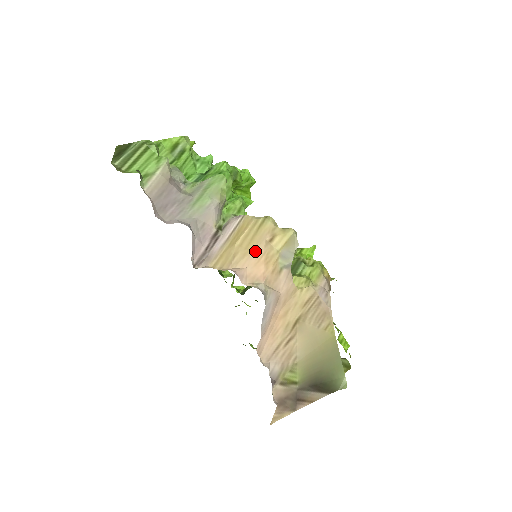
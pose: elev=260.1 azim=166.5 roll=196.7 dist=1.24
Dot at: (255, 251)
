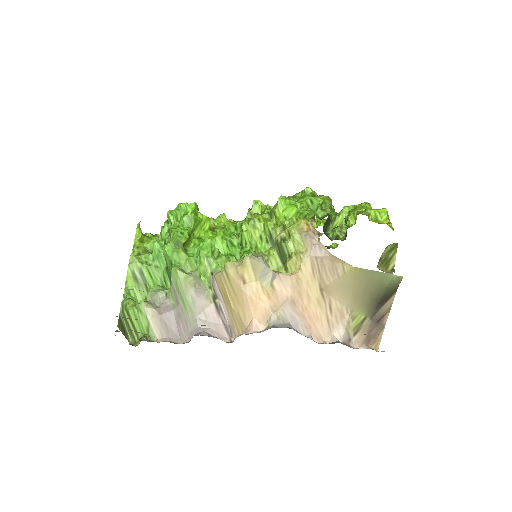
Dot at: (245, 301)
